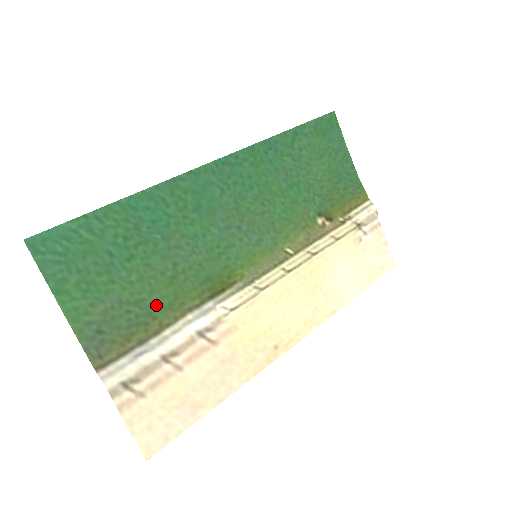
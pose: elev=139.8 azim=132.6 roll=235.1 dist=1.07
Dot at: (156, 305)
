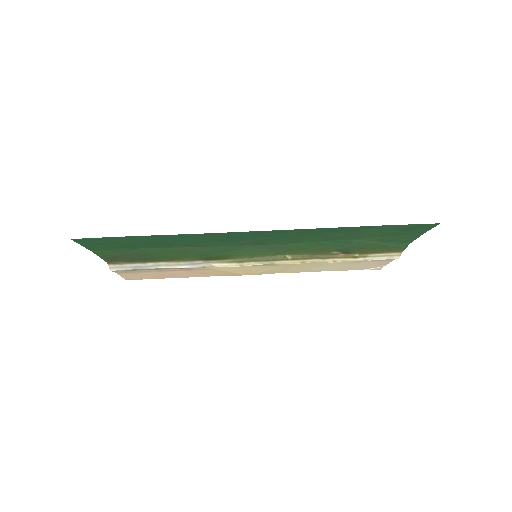
Dot at: (160, 257)
